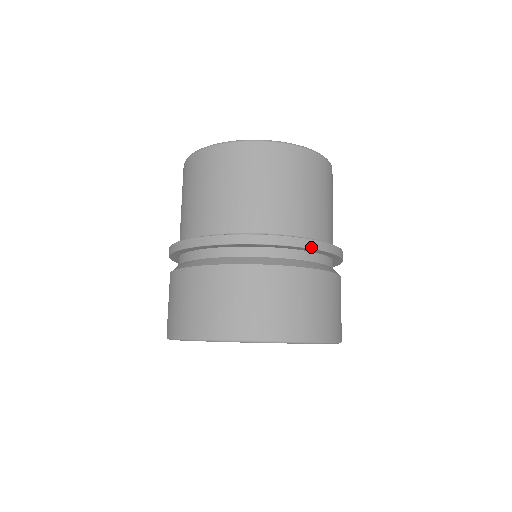
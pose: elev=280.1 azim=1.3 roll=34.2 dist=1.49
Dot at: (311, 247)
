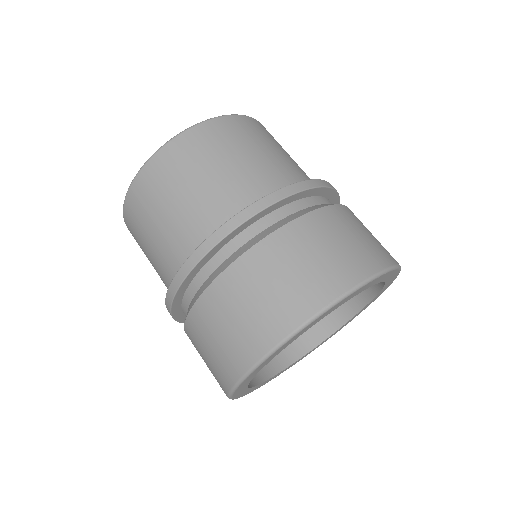
Dot at: (228, 232)
